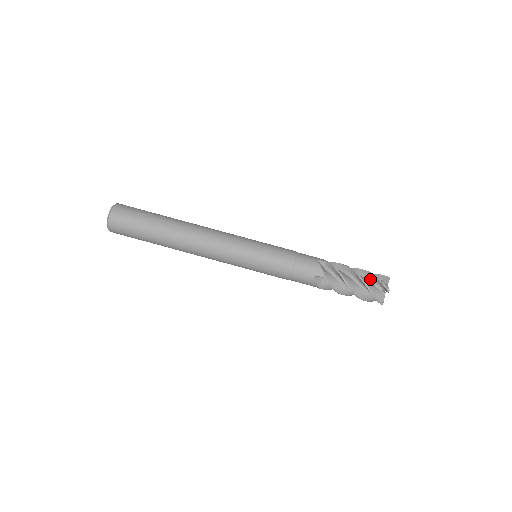
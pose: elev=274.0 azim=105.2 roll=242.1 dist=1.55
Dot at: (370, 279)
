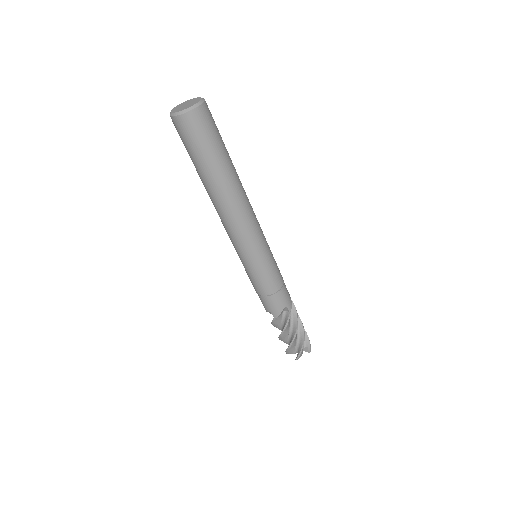
Dot at: occluded
